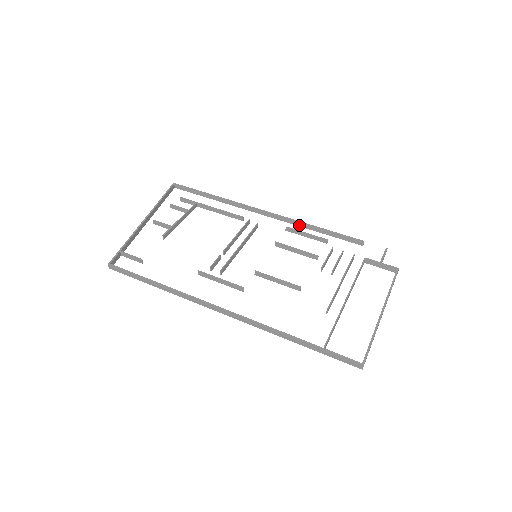
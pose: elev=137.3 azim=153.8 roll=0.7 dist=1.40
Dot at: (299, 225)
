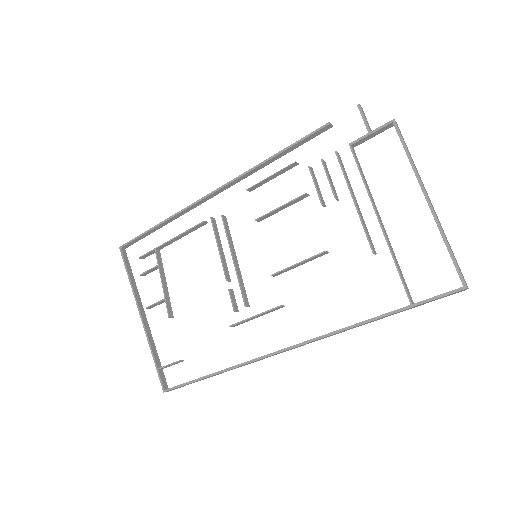
Dot at: (255, 171)
